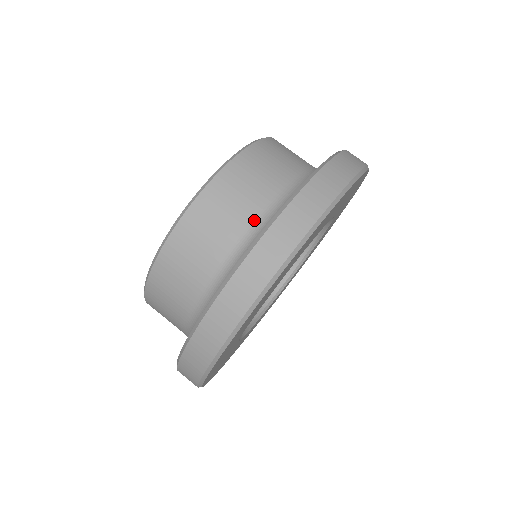
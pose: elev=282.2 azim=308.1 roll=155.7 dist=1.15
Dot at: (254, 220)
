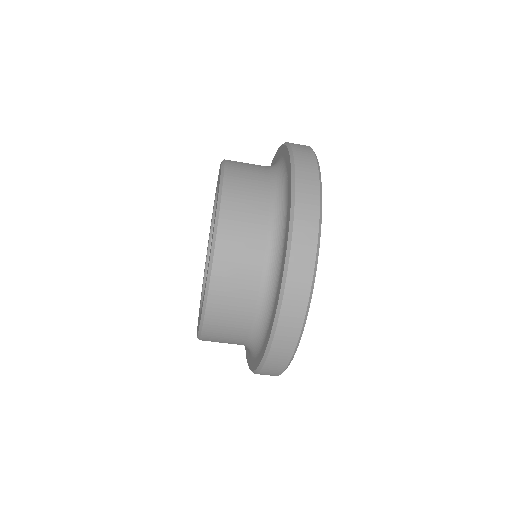
Dot at: (248, 335)
